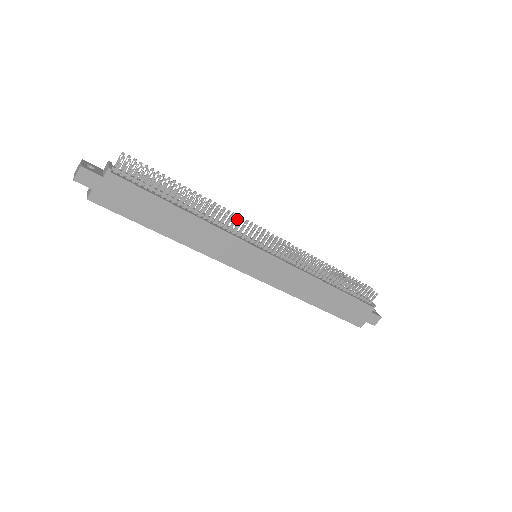
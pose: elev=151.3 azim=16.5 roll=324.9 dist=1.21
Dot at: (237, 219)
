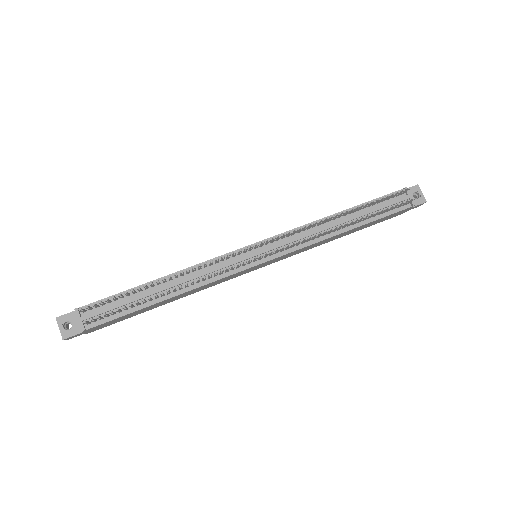
Dot at: (217, 273)
